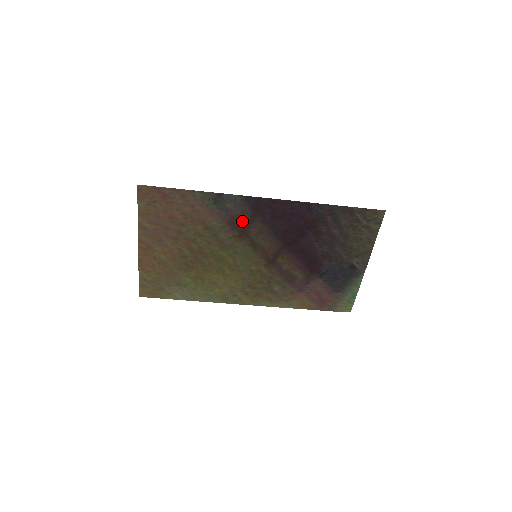
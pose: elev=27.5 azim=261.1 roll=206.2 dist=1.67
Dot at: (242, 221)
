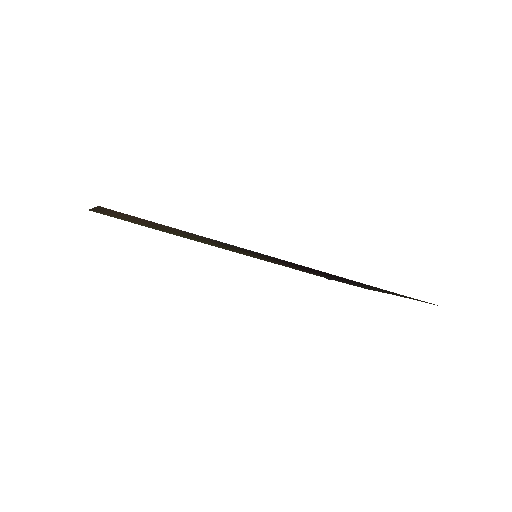
Dot at: (254, 253)
